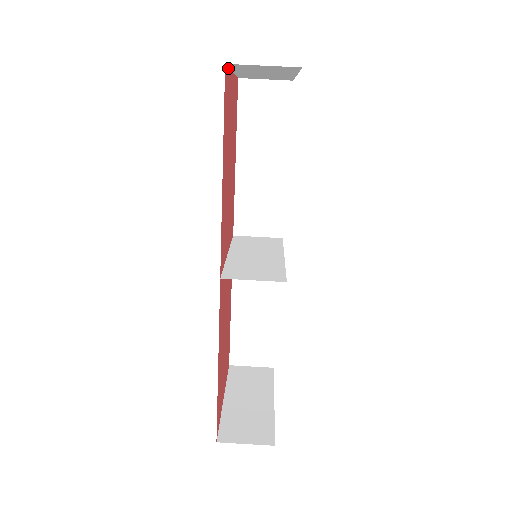
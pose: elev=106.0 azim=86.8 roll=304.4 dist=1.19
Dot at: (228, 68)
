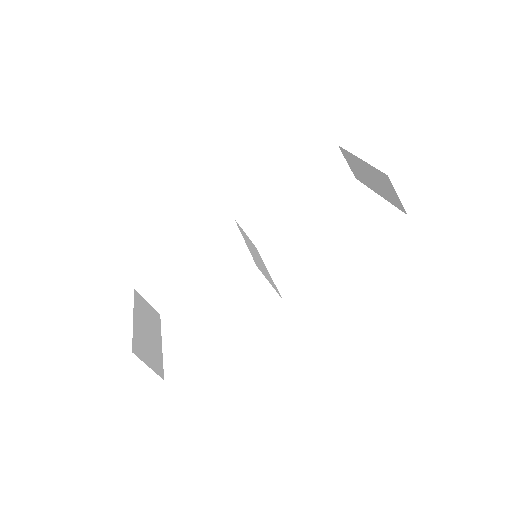
Dot at: (375, 168)
